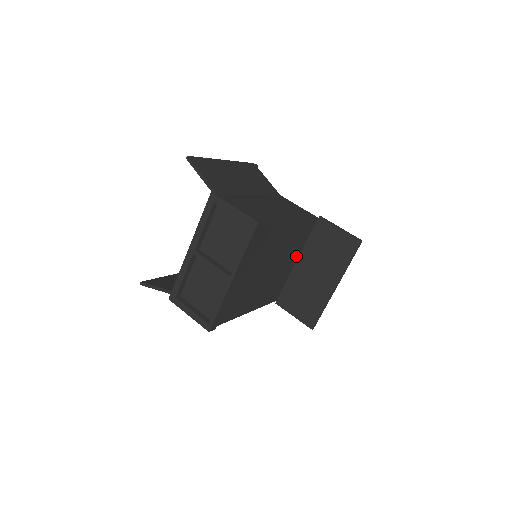
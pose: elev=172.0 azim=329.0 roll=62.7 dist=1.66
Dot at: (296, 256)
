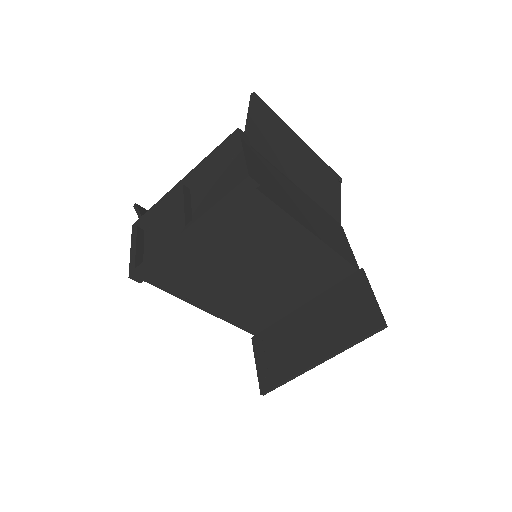
Dot at: (305, 296)
